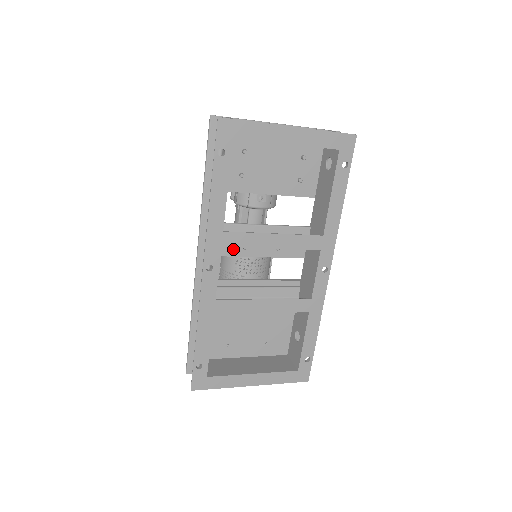
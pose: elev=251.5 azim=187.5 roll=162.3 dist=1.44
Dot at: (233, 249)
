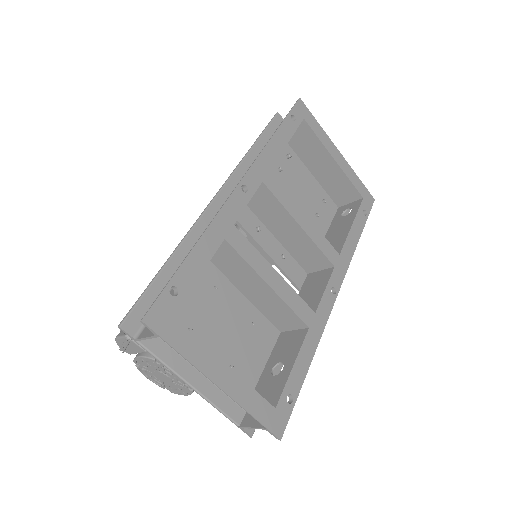
Dot at: (247, 221)
